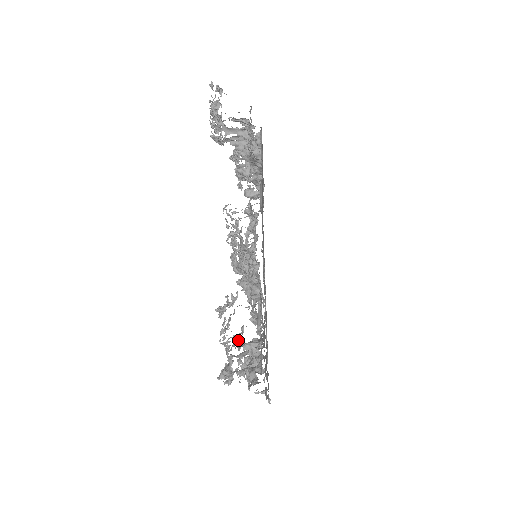
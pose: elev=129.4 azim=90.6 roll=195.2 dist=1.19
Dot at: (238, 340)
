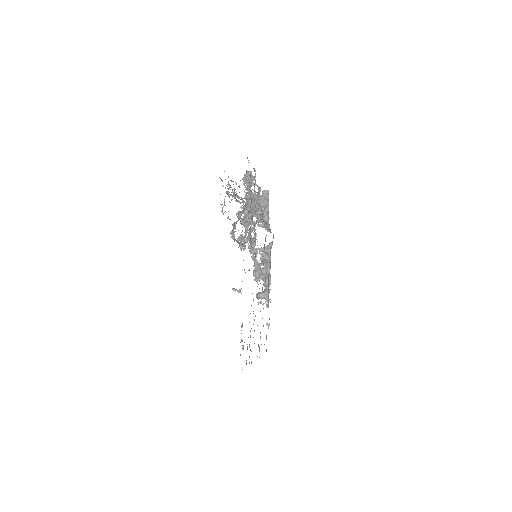
Dot at: occluded
